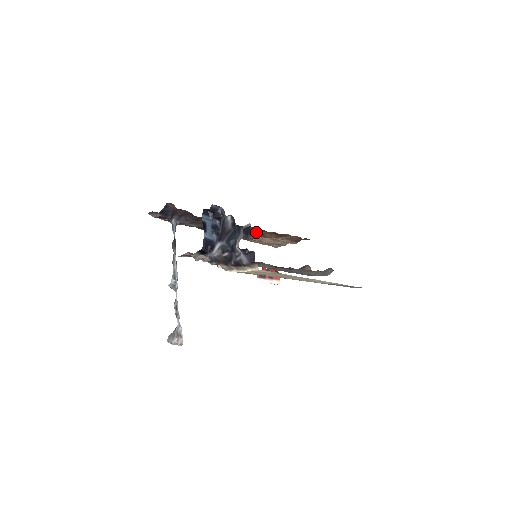
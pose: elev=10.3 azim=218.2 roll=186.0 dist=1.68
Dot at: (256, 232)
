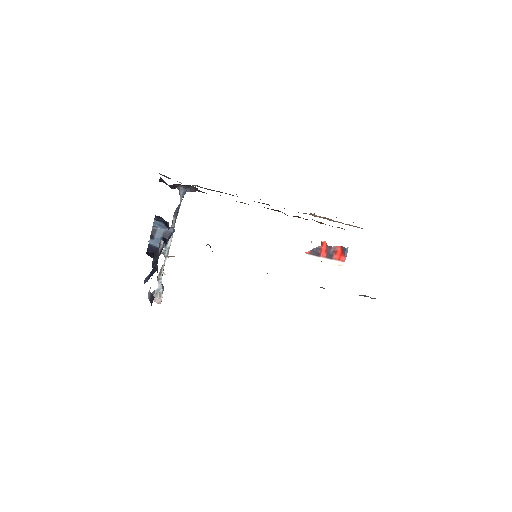
Dot at: (297, 216)
